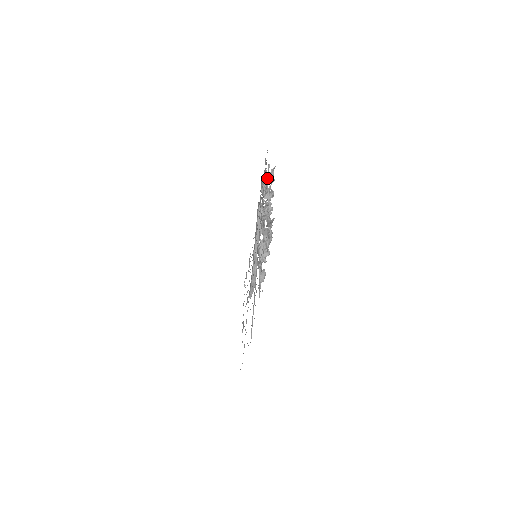
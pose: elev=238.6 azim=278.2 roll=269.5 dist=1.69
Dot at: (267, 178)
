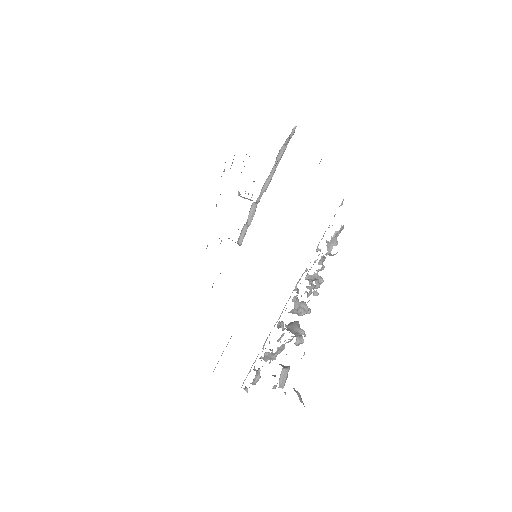
Dot at: occluded
